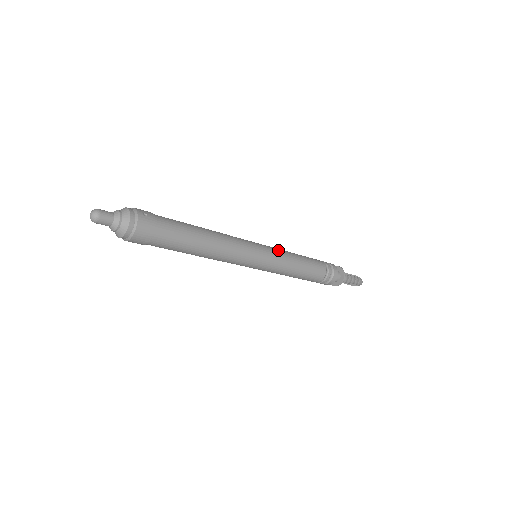
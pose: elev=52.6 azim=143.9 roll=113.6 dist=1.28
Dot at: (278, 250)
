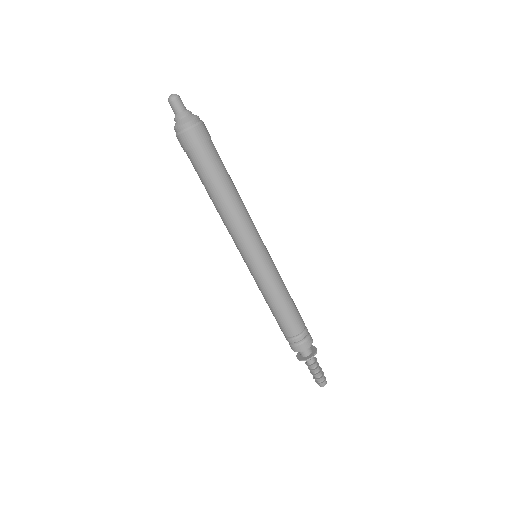
Dot at: occluded
